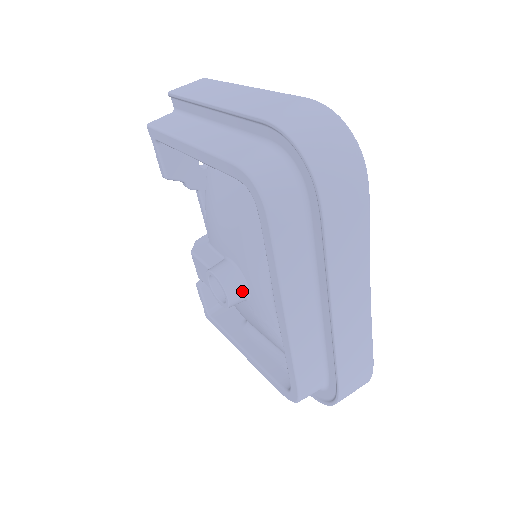
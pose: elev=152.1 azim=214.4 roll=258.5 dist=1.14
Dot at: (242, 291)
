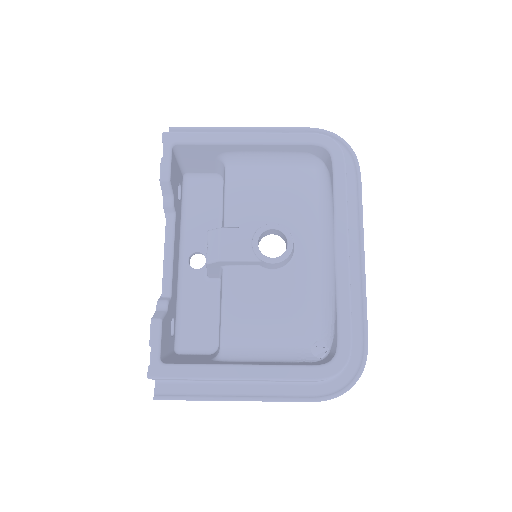
Dot at: occluded
